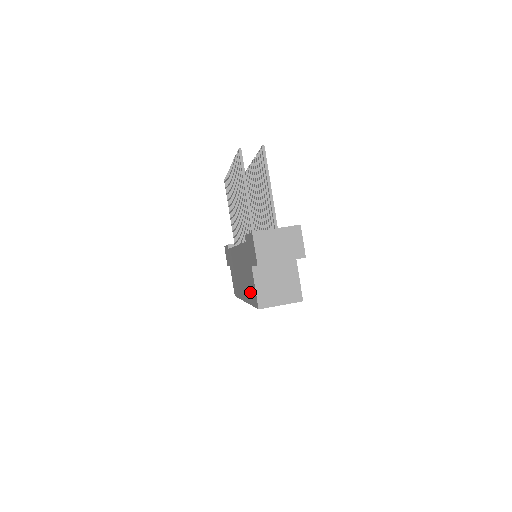
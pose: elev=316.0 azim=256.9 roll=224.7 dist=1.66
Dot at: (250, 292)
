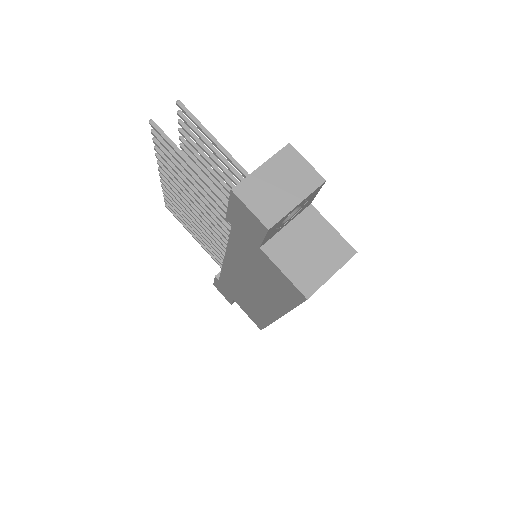
Dot at: (279, 292)
